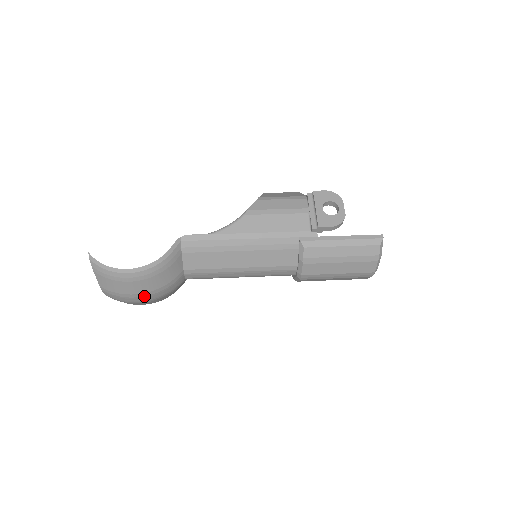
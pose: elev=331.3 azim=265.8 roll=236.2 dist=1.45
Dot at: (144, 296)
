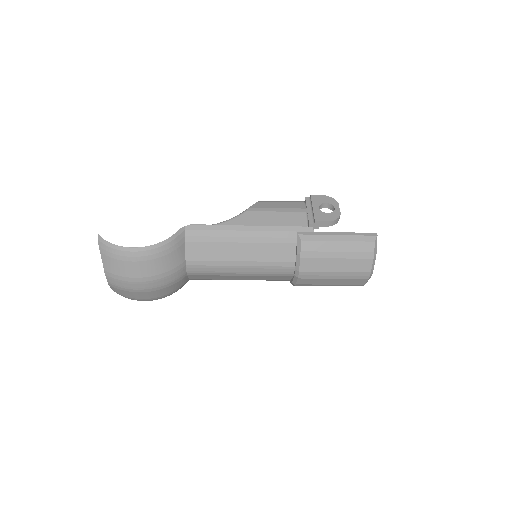
Dot at: (145, 281)
